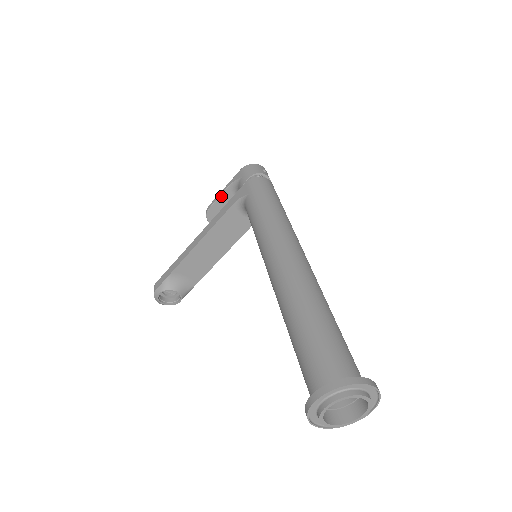
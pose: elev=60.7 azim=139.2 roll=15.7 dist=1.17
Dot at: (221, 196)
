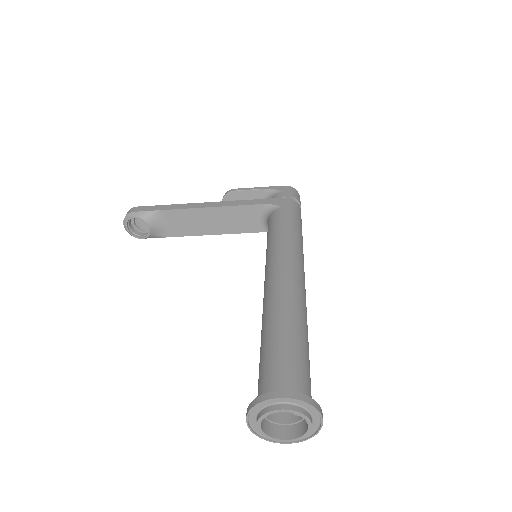
Dot at: (252, 190)
